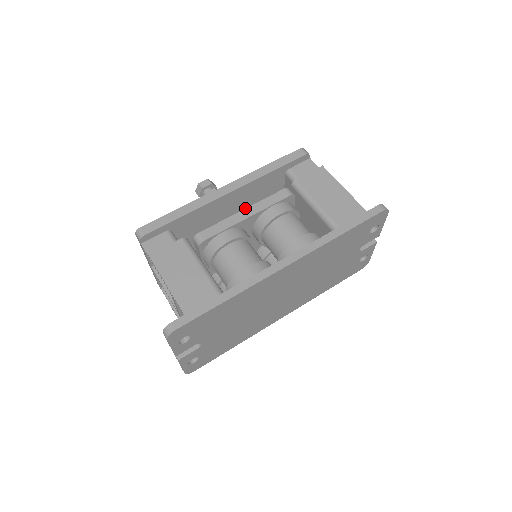
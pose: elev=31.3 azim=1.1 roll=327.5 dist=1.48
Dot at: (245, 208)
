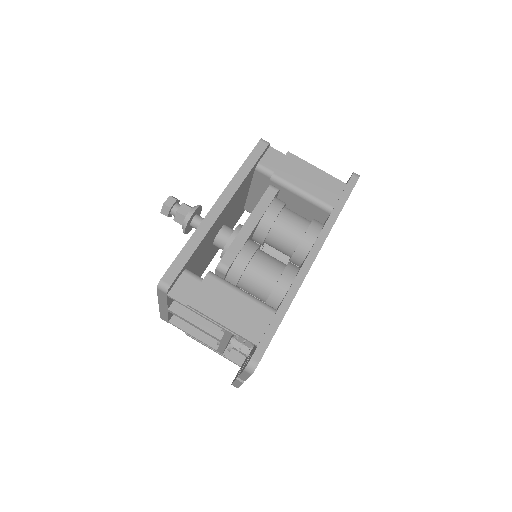
Dot at: (228, 215)
